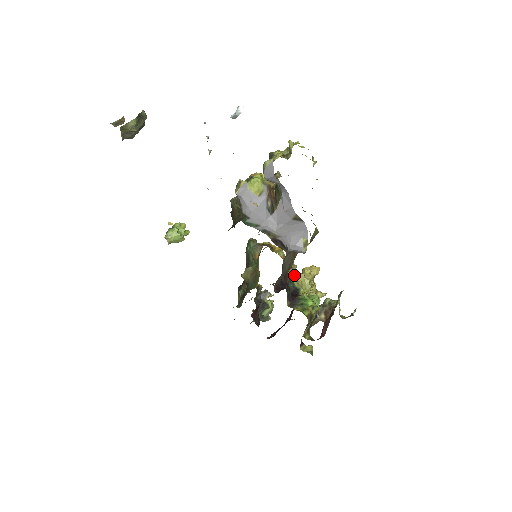
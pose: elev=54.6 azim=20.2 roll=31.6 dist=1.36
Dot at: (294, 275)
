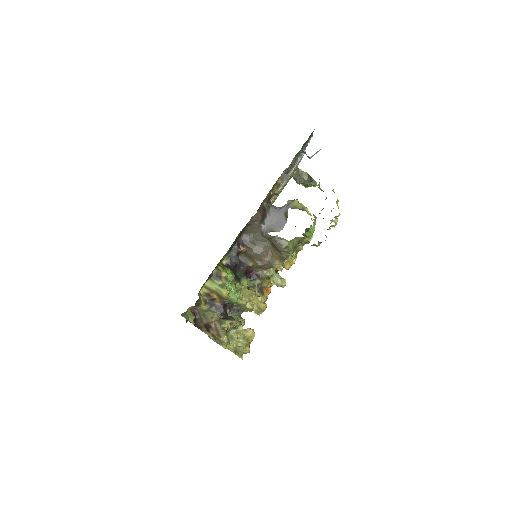
Dot at: occluded
